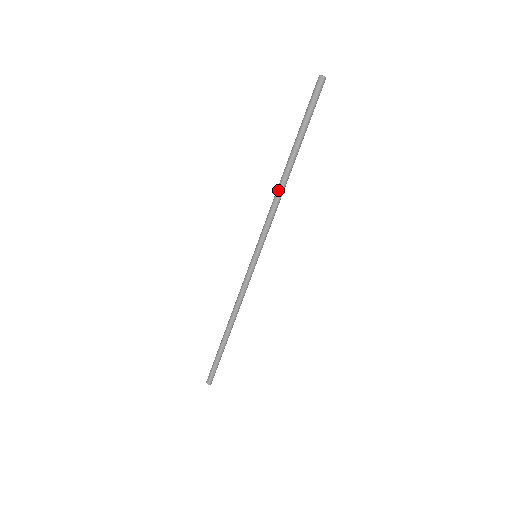
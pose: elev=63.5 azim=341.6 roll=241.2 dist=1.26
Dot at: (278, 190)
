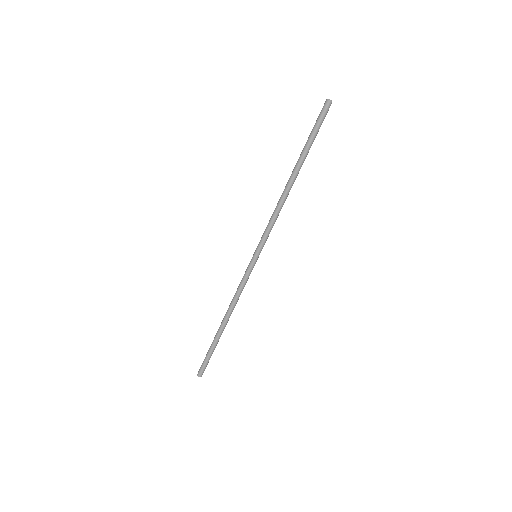
Dot at: (281, 196)
